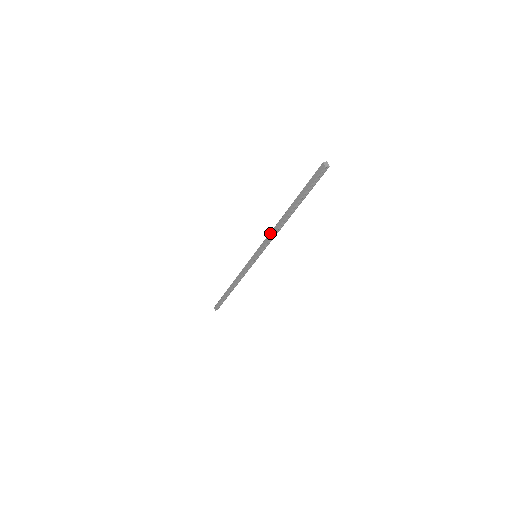
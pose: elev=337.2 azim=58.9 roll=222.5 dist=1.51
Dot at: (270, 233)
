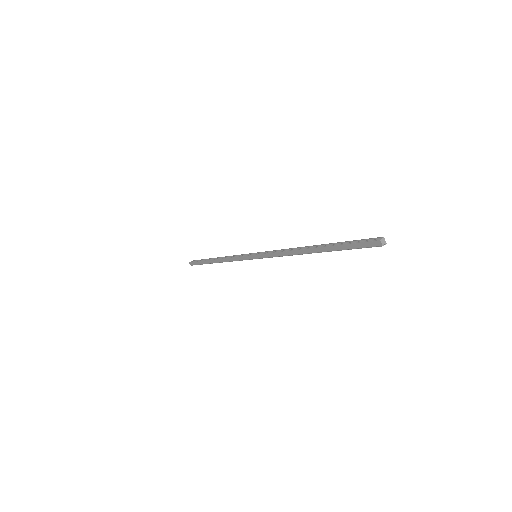
Dot at: (282, 252)
